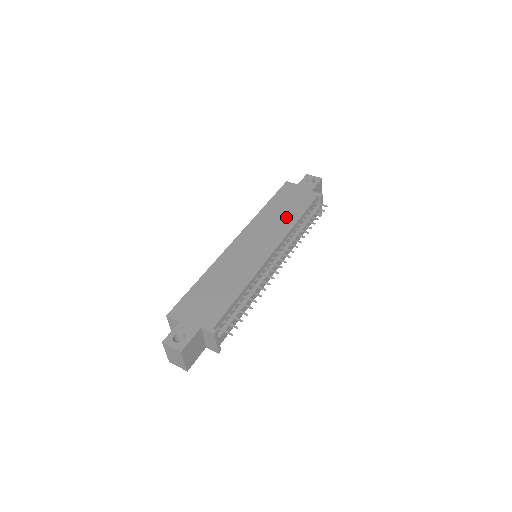
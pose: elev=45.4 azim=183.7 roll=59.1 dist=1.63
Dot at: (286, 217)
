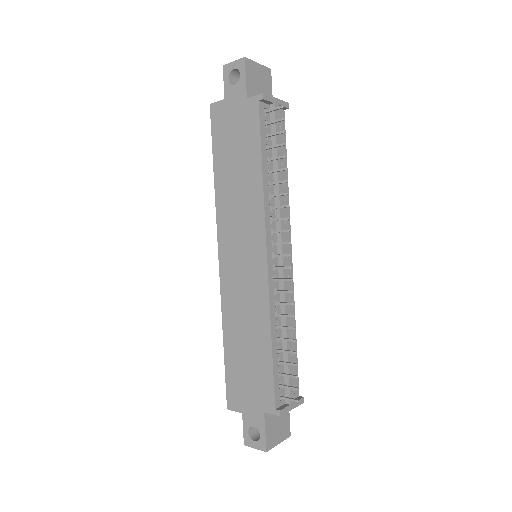
Dot at: (246, 179)
